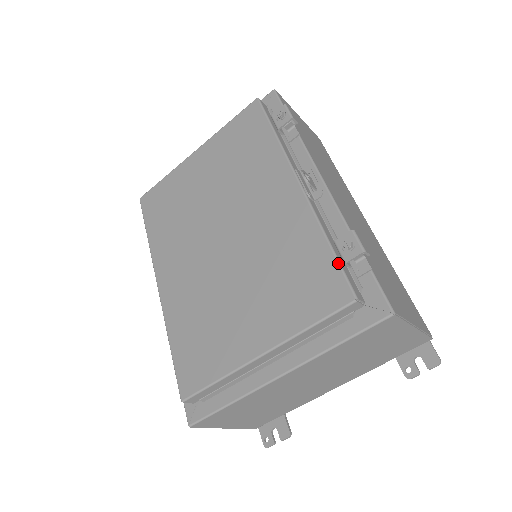
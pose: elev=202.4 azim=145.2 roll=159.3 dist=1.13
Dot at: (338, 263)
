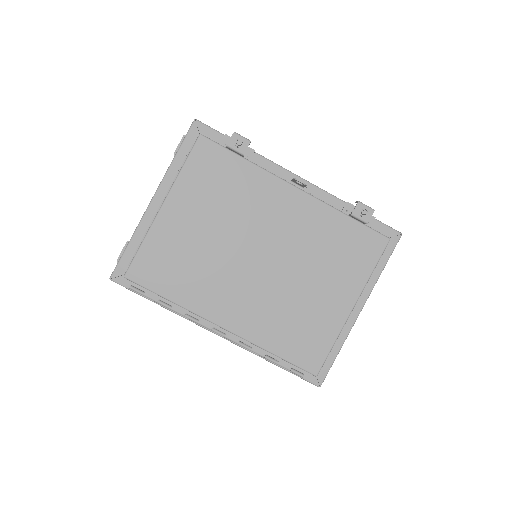
Dot at: (365, 226)
